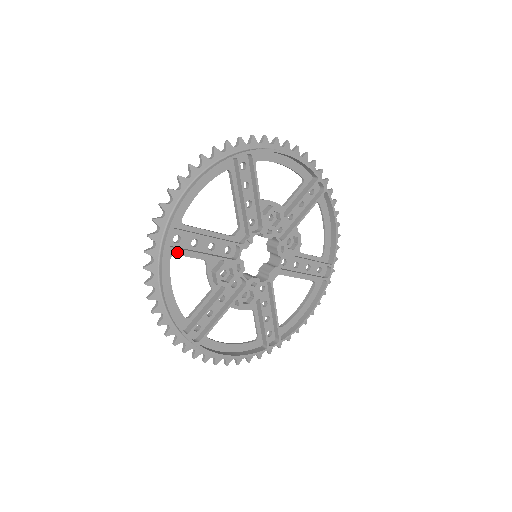
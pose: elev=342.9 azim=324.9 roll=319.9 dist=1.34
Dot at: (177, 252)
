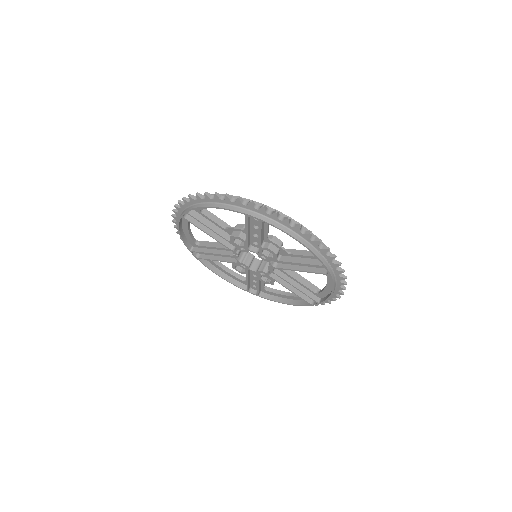
Dot at: occluded
